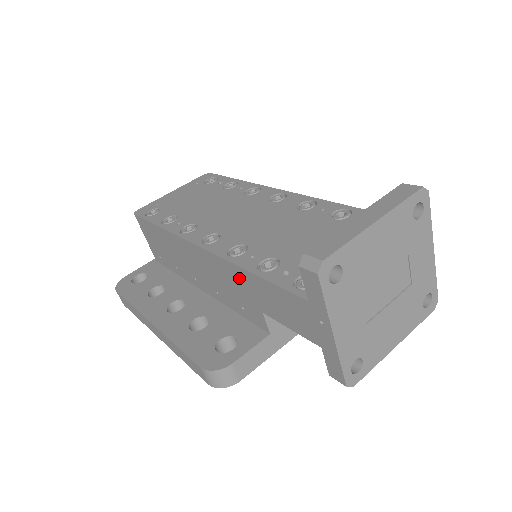
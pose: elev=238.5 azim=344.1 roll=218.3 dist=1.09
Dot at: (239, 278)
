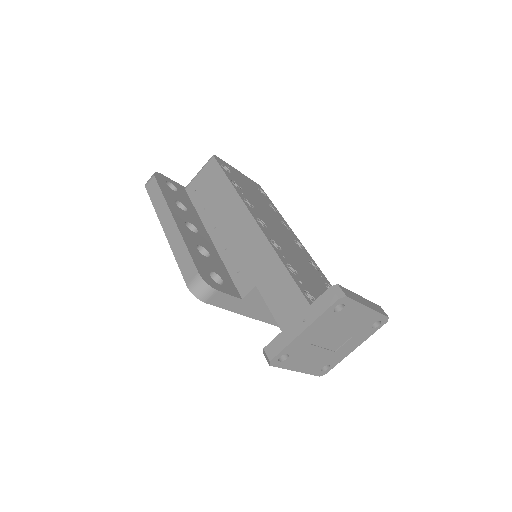
Dot at: (266, 257)
